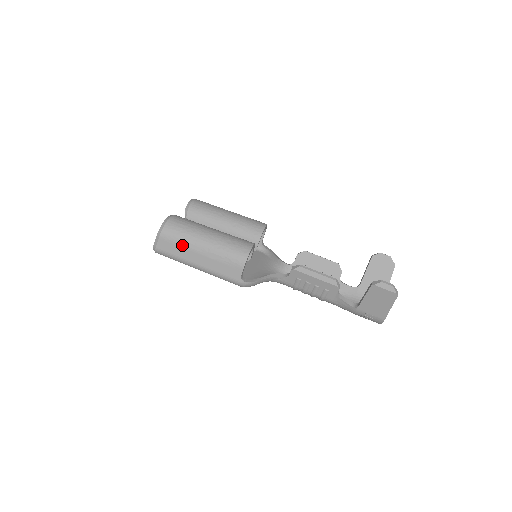
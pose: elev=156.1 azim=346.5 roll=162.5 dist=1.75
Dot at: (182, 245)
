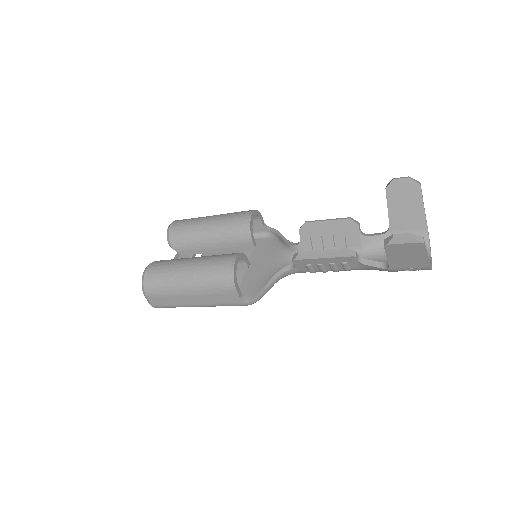
Dot at: (169, 295)
